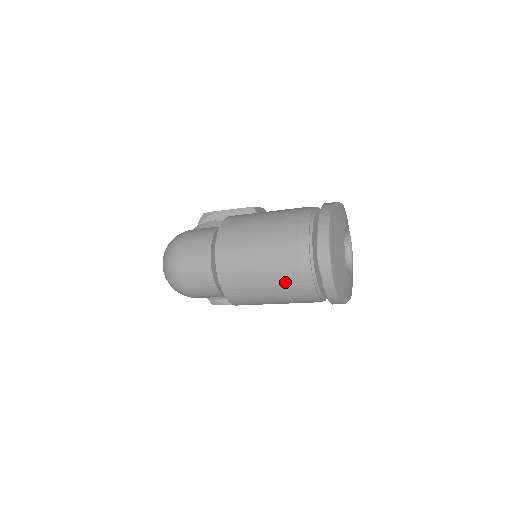
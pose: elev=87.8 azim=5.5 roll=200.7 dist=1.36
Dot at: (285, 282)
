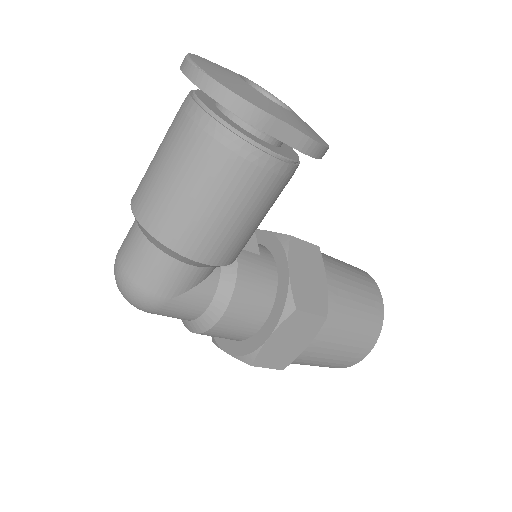
Dot at: (186, 148)
